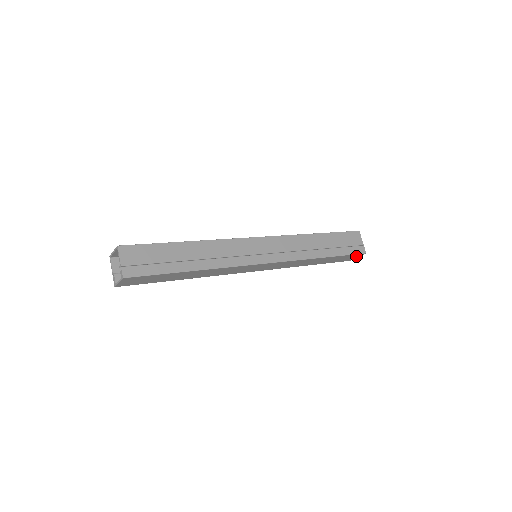
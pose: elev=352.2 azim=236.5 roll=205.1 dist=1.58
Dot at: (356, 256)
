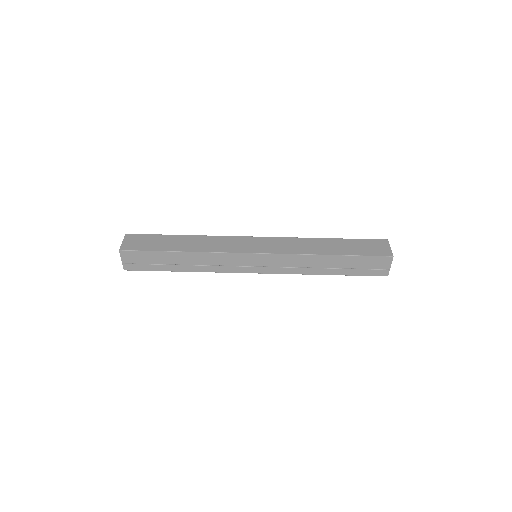
Dot at: occluded
